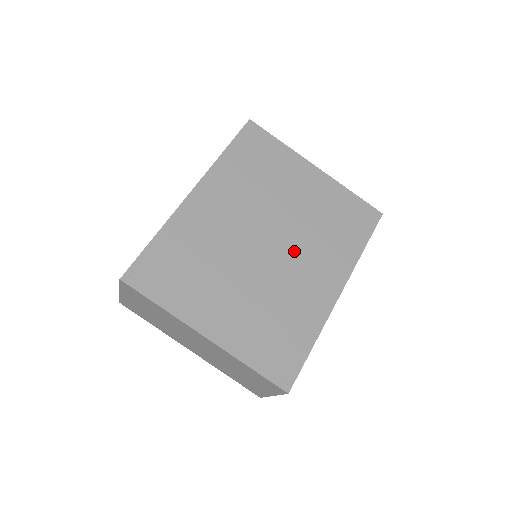
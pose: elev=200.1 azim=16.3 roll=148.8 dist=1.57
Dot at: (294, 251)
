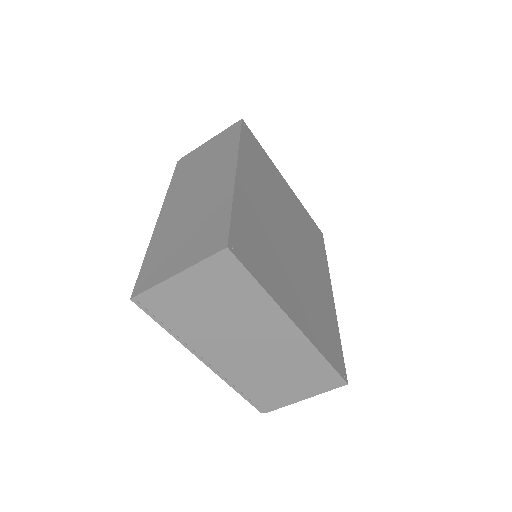
Dot at: (303, 251)
